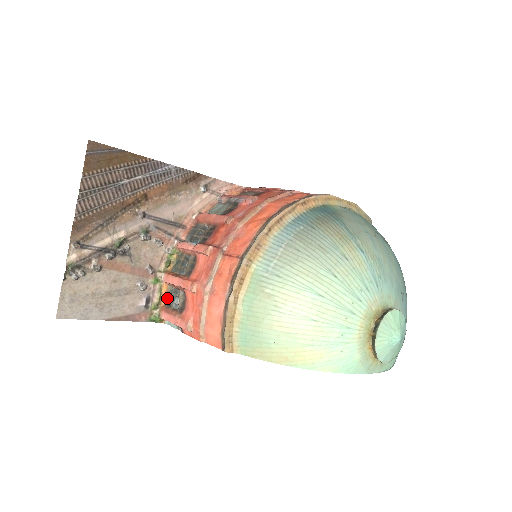
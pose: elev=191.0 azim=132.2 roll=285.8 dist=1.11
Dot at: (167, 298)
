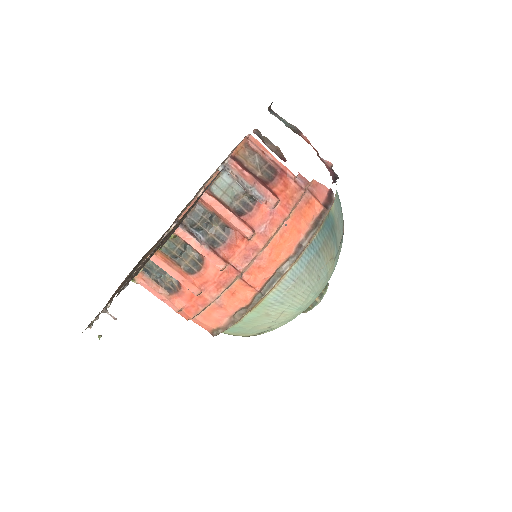
Dot at: (145, 265)
